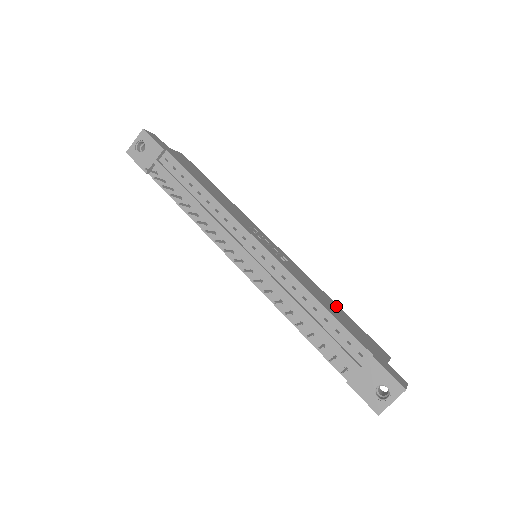
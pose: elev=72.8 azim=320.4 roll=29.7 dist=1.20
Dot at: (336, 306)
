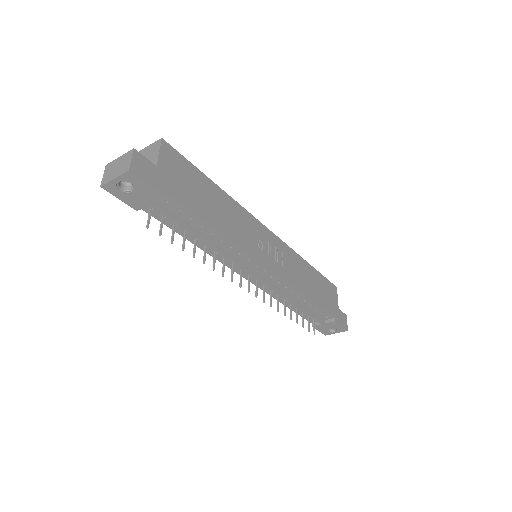
Dot at: (311, 271)
